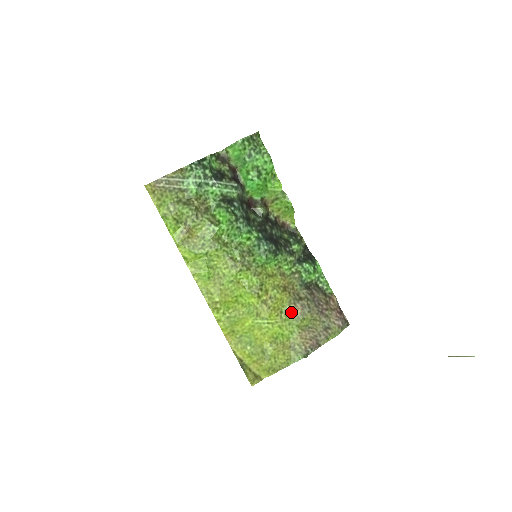
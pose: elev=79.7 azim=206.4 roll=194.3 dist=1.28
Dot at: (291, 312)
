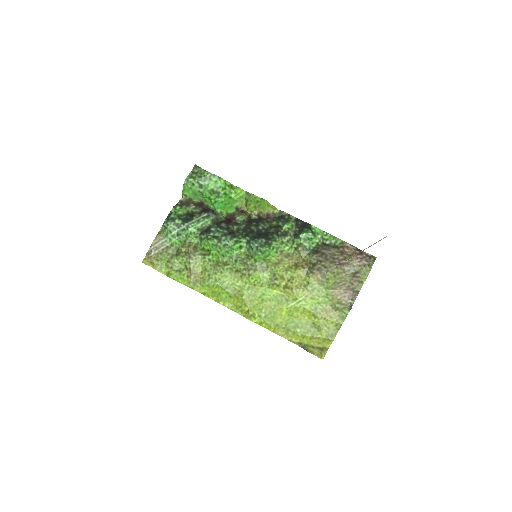
Dot at: (313, 281)
